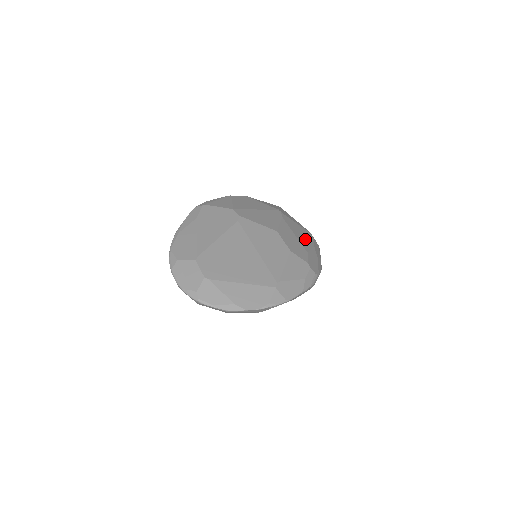
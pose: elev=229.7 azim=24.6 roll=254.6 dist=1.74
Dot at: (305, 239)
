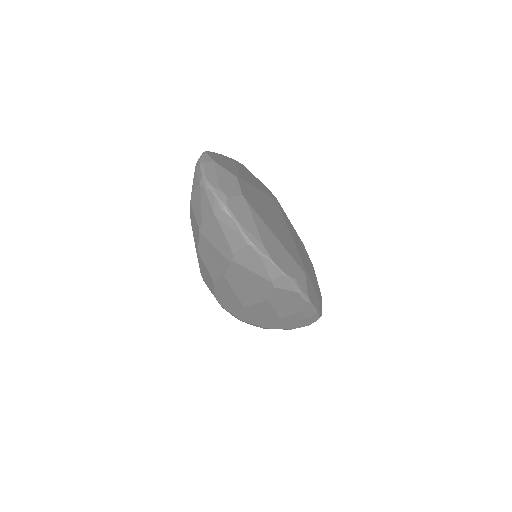
Dot at: occluded
